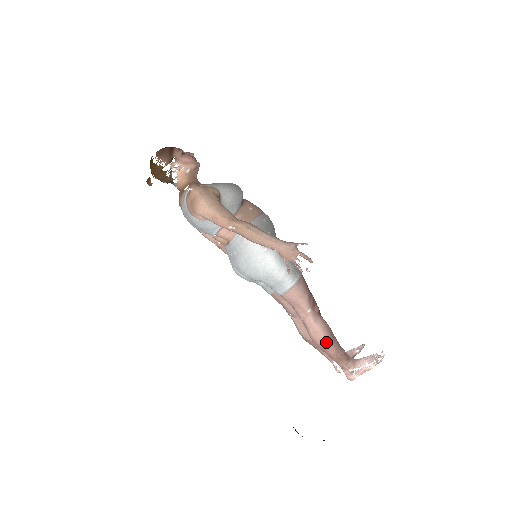
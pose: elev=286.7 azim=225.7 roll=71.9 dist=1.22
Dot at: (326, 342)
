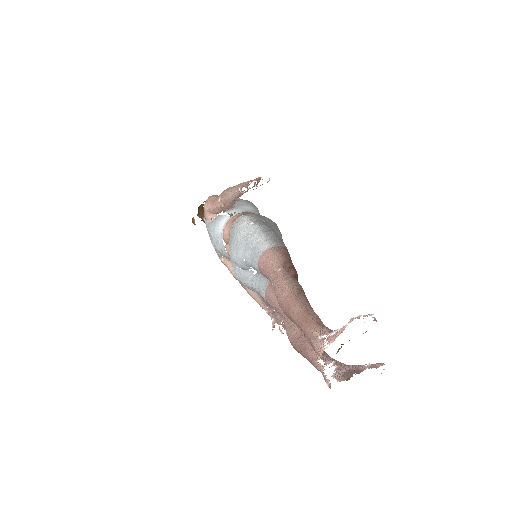
Dot at: (289, 295)
